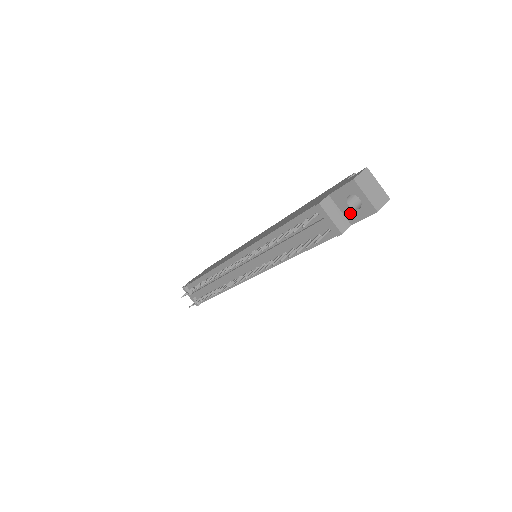
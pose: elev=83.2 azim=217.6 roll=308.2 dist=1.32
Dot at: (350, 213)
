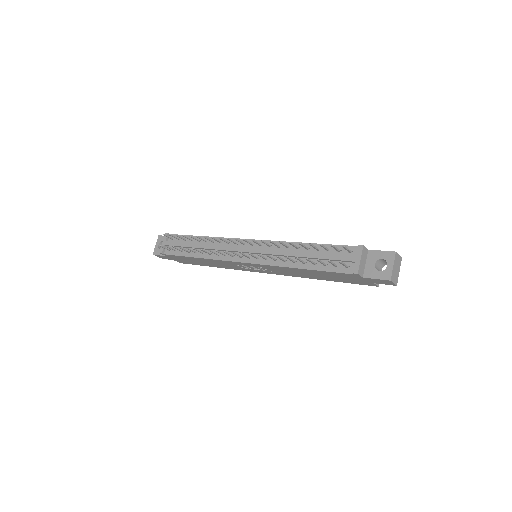
Dot at: (371, 270)
